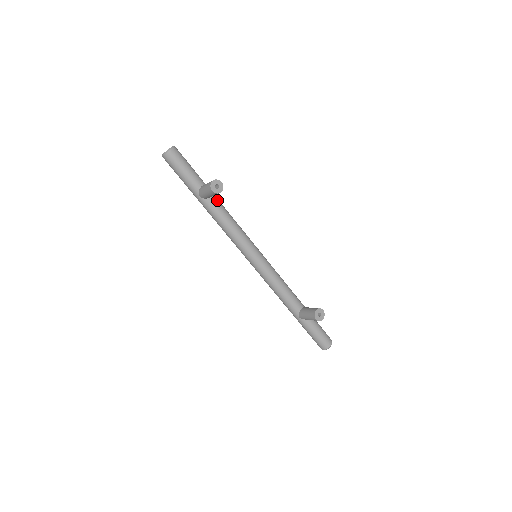
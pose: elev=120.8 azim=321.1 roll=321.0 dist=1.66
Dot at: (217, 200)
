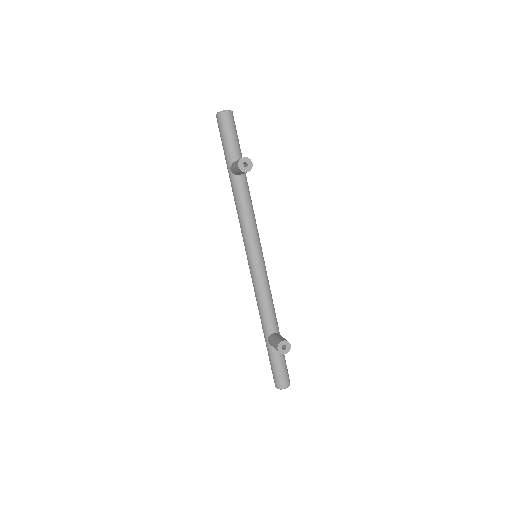
Dot at: (245, 182)
